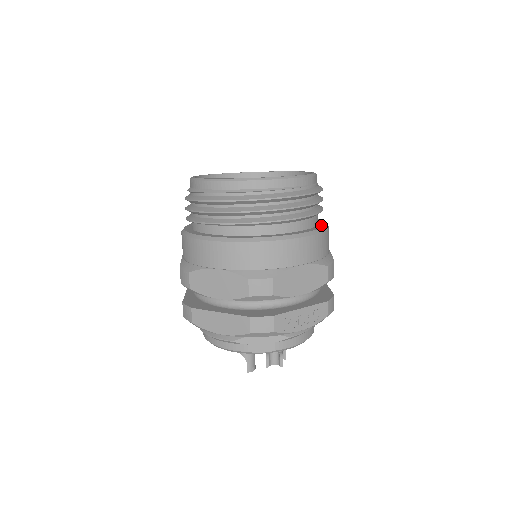
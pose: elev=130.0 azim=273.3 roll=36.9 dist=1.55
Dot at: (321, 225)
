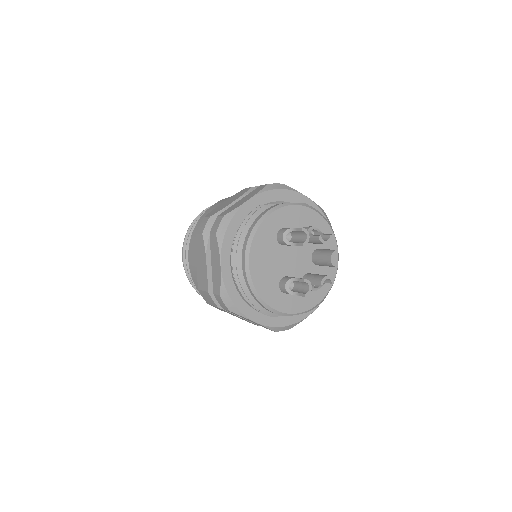
Dot at: occluded
